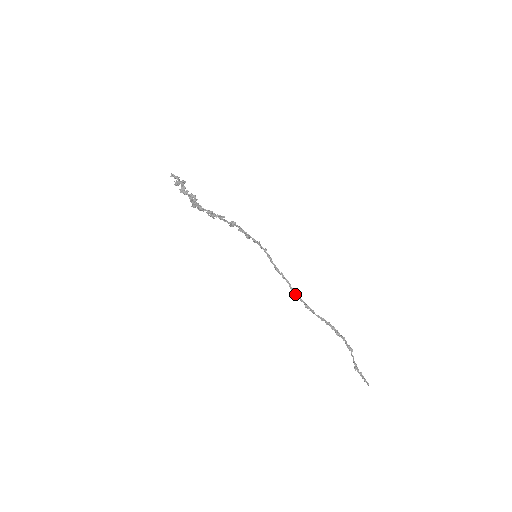
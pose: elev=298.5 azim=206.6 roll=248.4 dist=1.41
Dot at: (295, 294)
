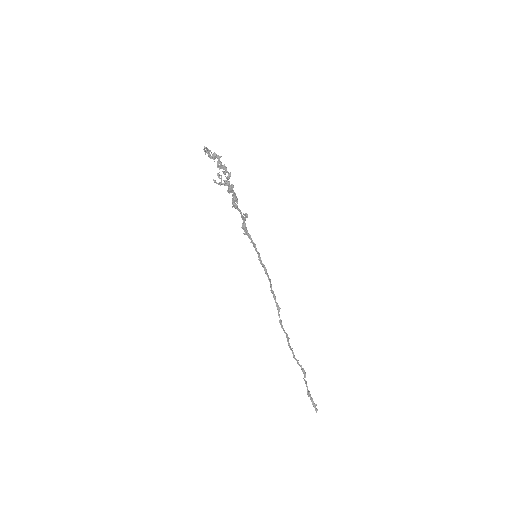
Dot at: (276, 305)
